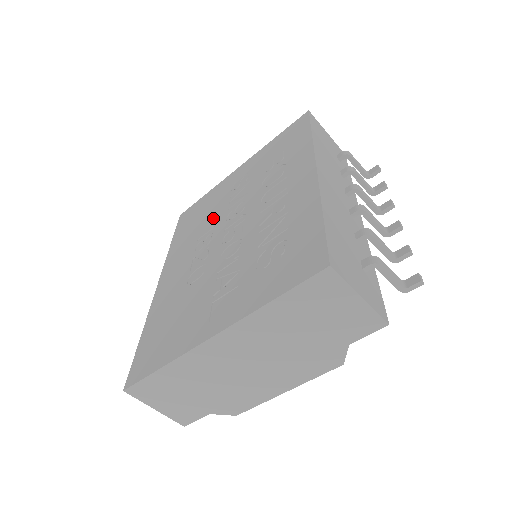
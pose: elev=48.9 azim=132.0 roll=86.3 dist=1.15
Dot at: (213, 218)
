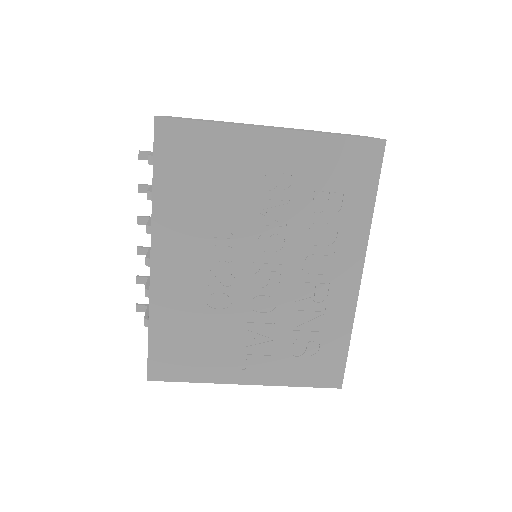
Dot at: (233, 215)
